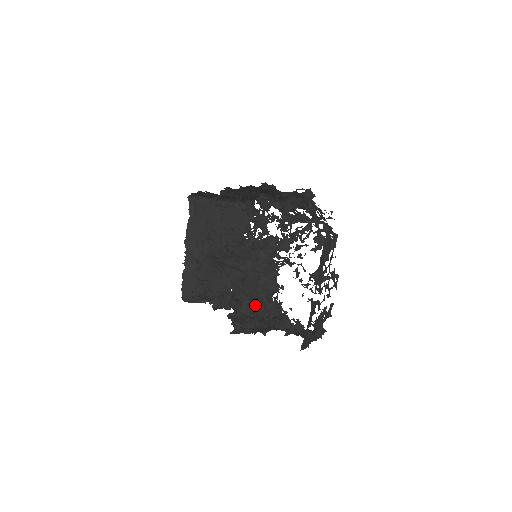
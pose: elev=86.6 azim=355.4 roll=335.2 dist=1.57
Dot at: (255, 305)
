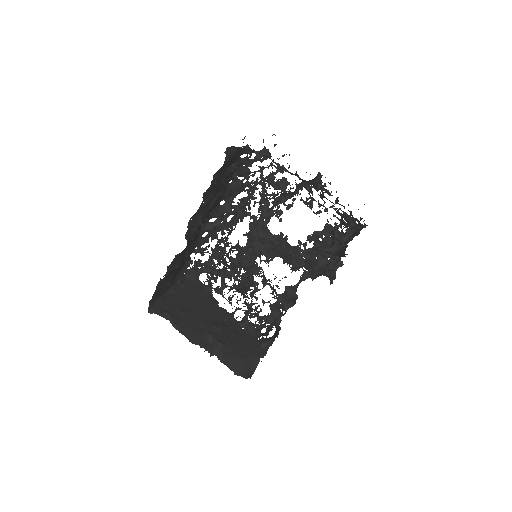
Dot at: (325, 229)
